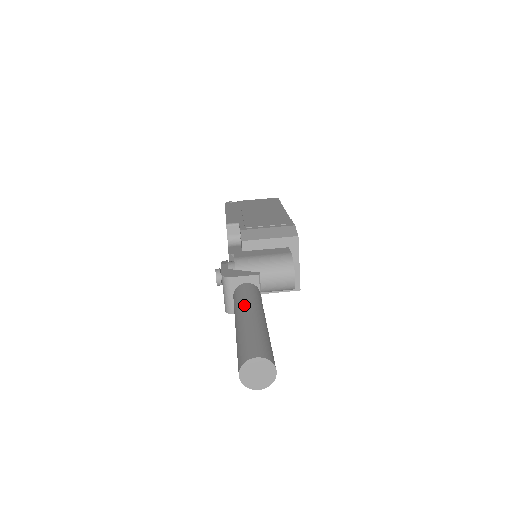
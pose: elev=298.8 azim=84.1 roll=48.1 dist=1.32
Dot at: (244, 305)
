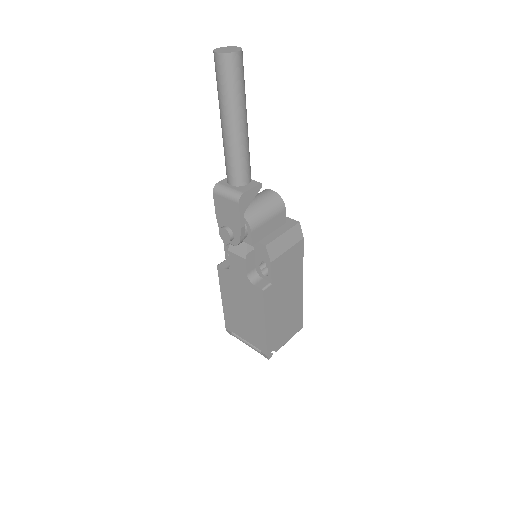
Dot at: occluded
